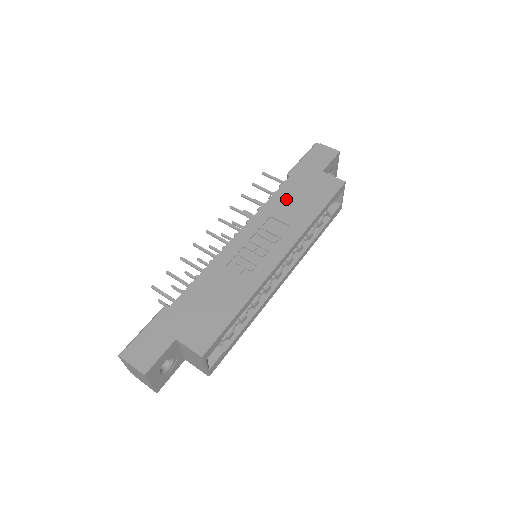
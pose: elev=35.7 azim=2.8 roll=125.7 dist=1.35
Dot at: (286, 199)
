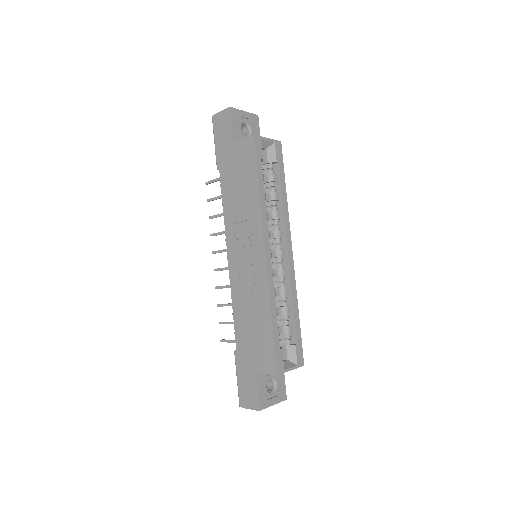
Dot at: (231, 197)
